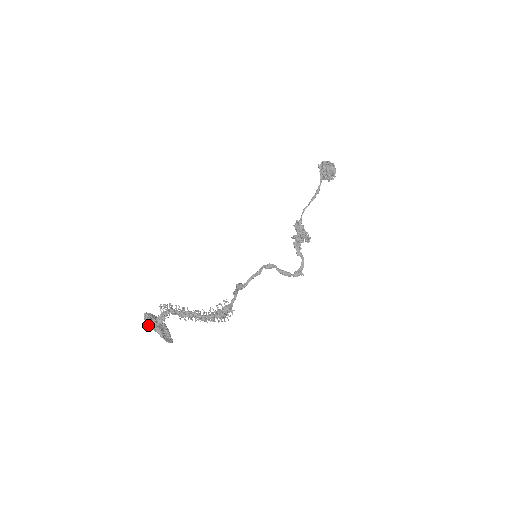
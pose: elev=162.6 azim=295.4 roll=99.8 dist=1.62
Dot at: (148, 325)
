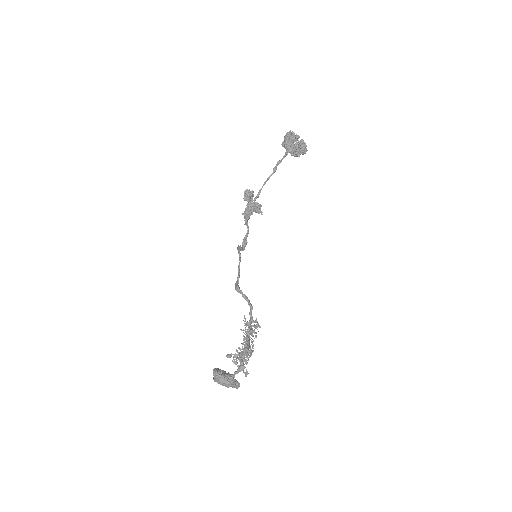
Dot at: (227, 386)
